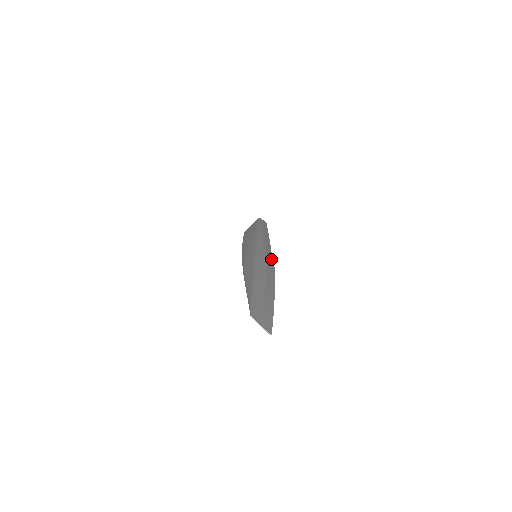
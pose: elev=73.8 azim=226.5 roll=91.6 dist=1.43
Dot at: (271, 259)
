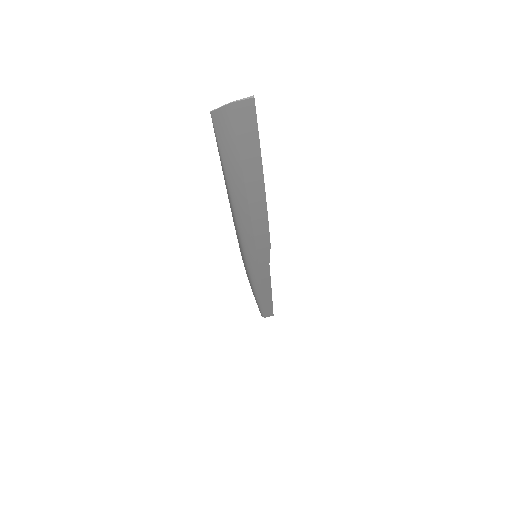
Dot at: occluded
